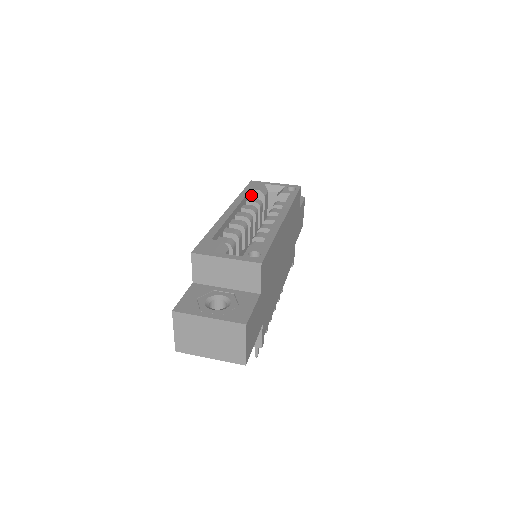
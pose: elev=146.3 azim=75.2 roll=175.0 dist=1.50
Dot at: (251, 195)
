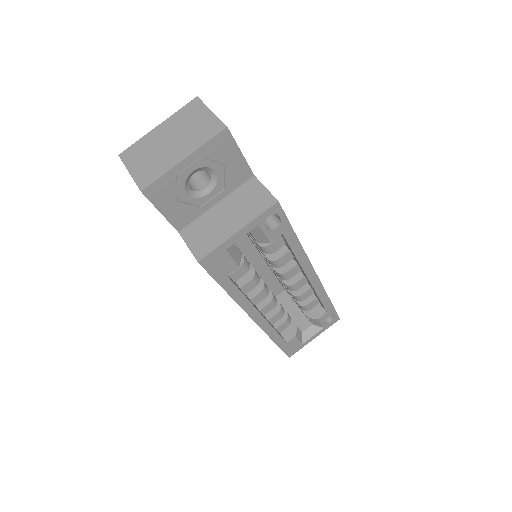
Dot at: occluded
